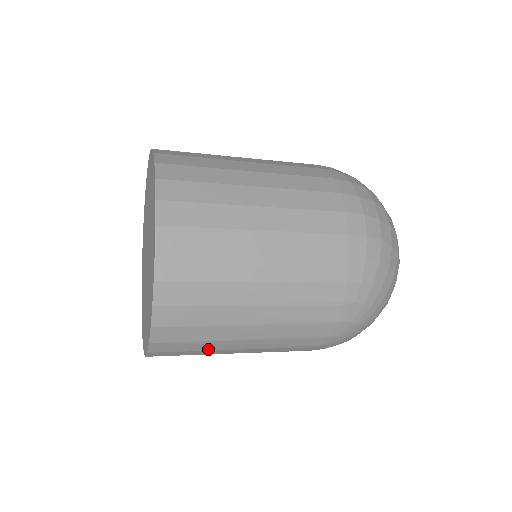
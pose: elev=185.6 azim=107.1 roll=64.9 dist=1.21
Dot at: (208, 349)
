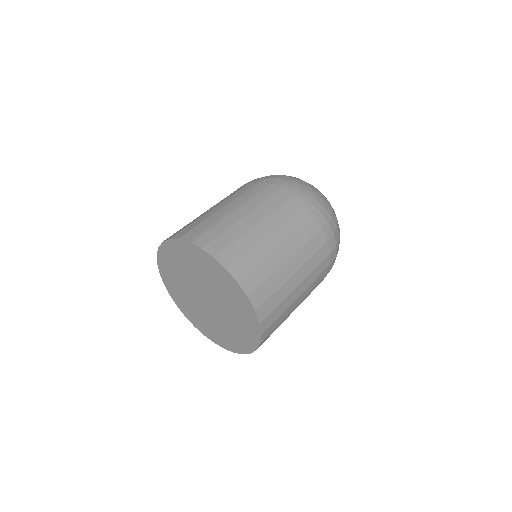
Dot at: occluded
